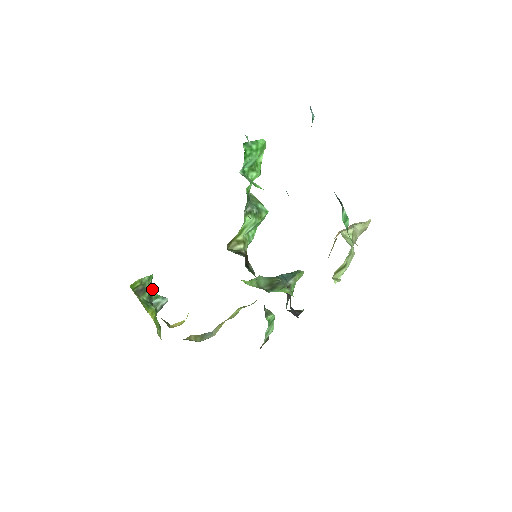
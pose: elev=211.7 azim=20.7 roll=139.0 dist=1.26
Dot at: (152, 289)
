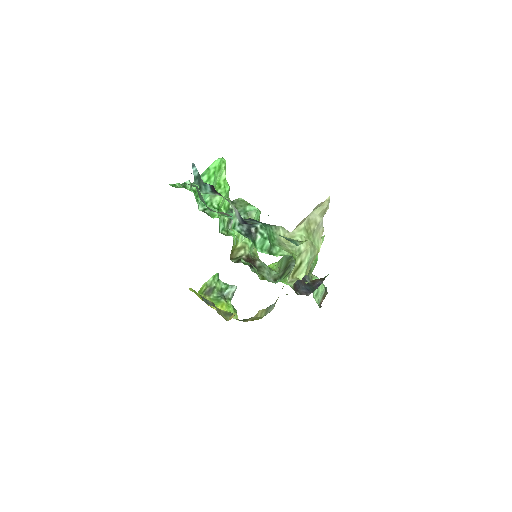
Dot at: (221, 283)
